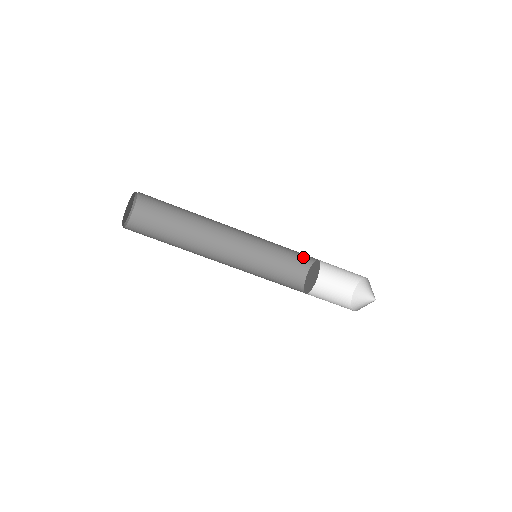
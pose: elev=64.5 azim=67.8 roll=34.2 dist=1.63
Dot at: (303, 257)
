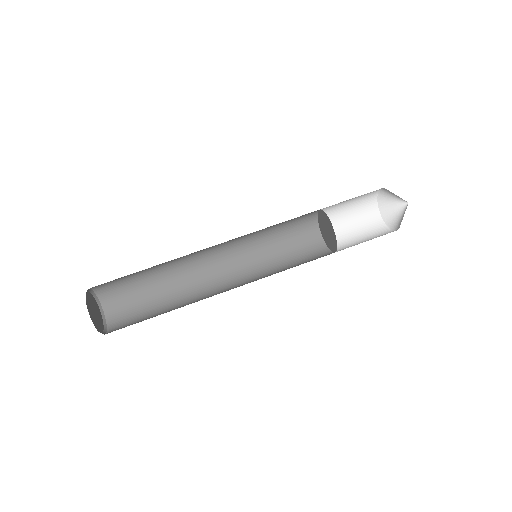
Dot at: (311, 248)
